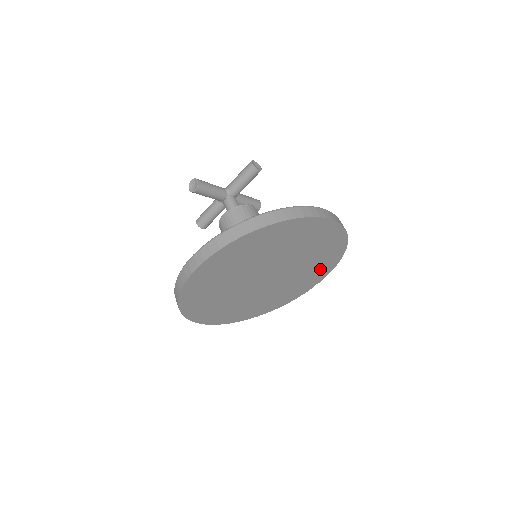
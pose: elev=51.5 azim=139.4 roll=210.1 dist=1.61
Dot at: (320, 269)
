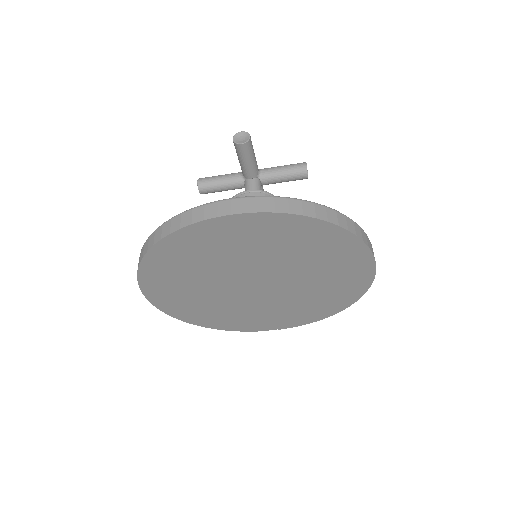
Dot at: (298, 315)
